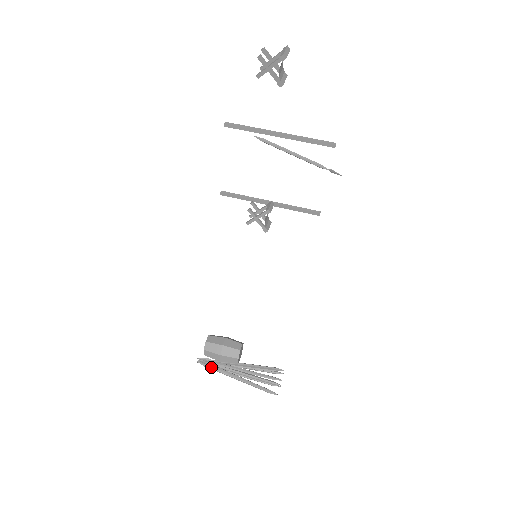
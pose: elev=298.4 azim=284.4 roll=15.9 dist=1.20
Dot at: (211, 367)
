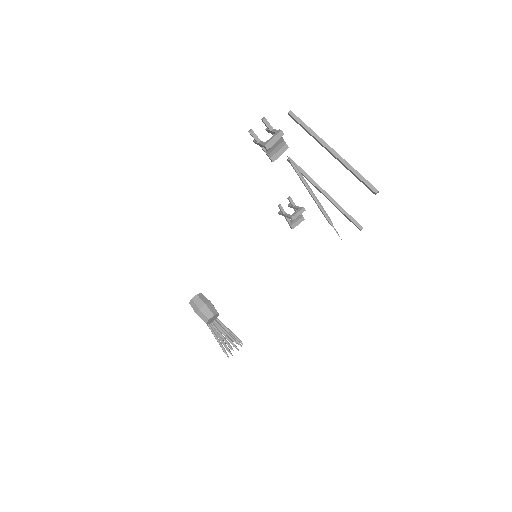
Dot at: occluded
